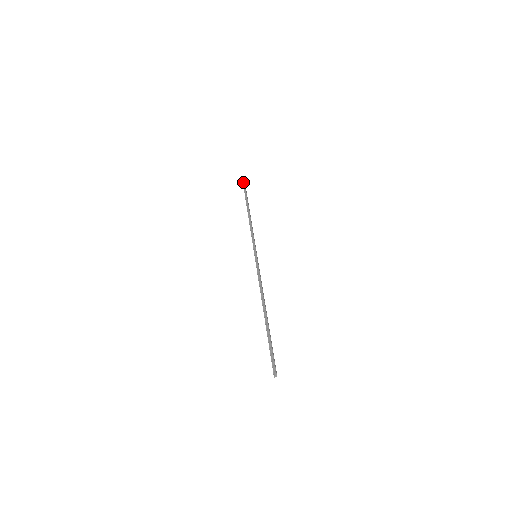
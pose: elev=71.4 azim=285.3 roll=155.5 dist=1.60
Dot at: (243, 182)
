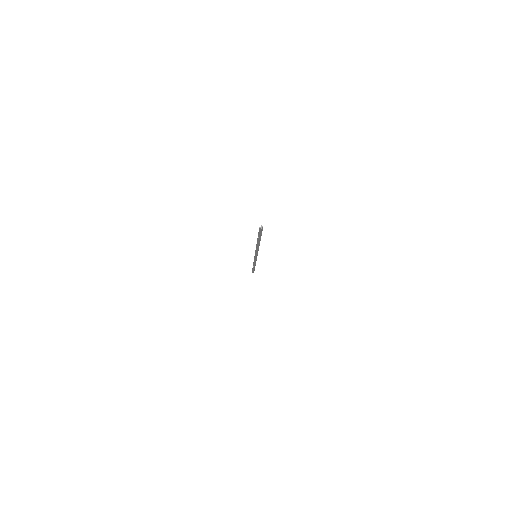
Dot at: (252, 272)
